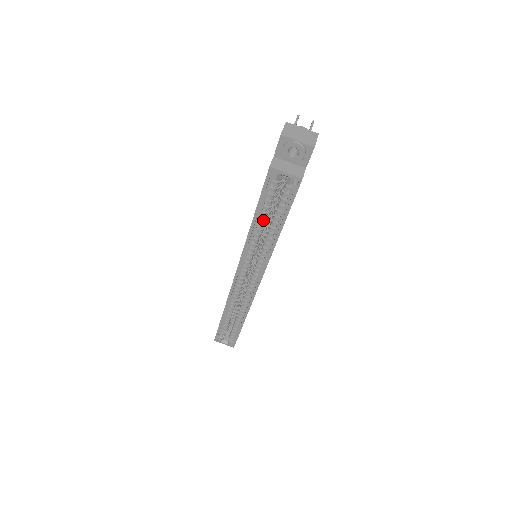
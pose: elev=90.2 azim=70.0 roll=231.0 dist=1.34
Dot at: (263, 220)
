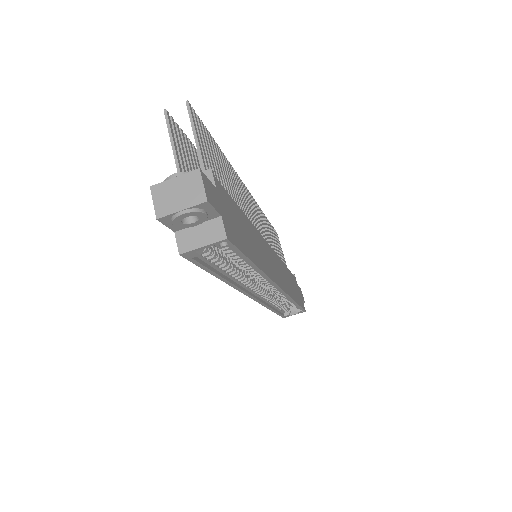
Dot at: (228, 269)
